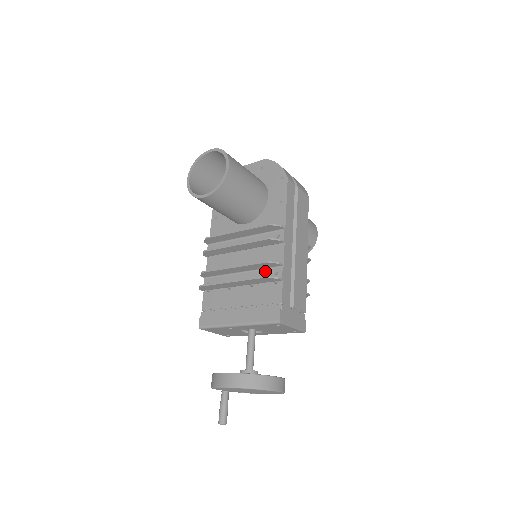
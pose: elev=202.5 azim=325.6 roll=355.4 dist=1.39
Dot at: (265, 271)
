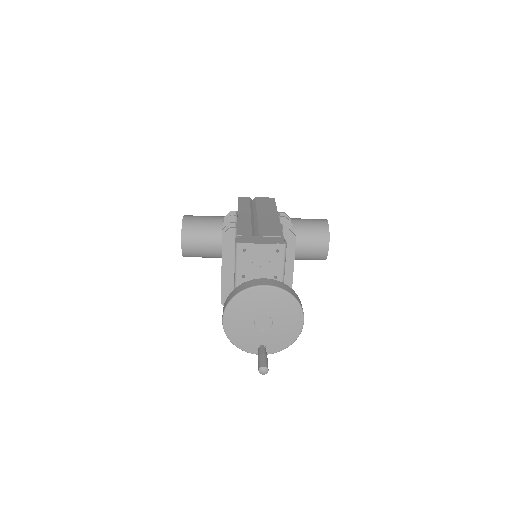
Dot at: occluded
